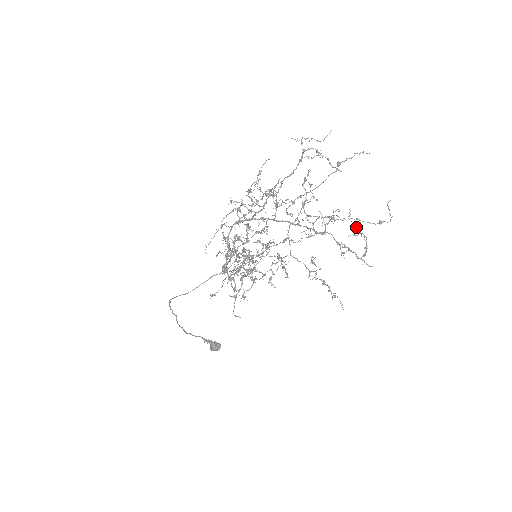
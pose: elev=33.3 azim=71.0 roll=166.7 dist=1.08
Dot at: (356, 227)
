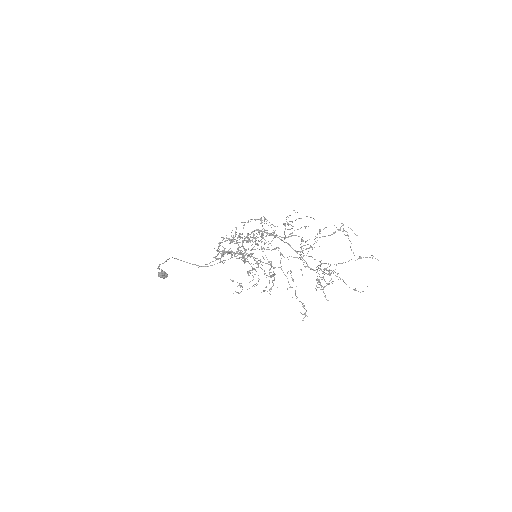
Dot at: occluded
